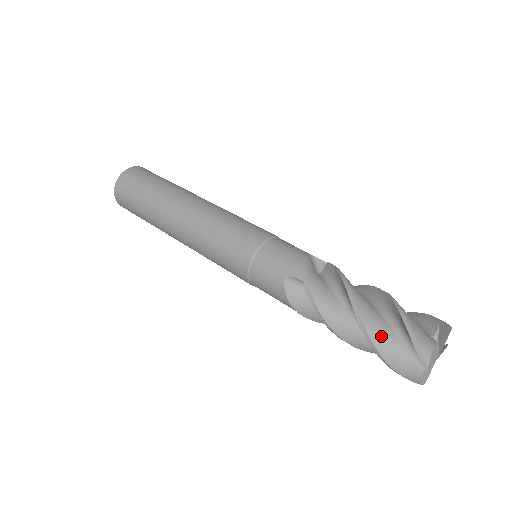
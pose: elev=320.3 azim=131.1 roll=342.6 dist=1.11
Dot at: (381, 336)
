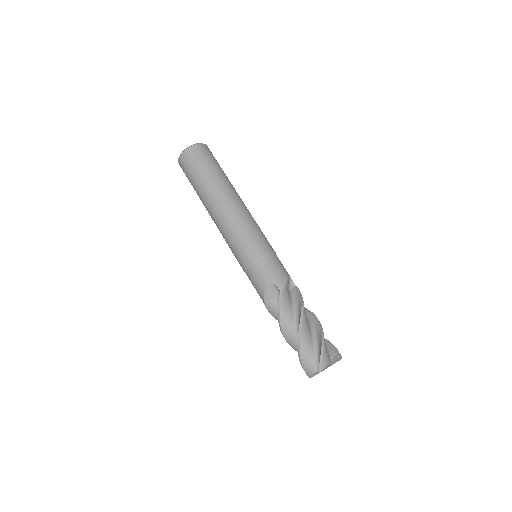
Dot at: (306, 344)
